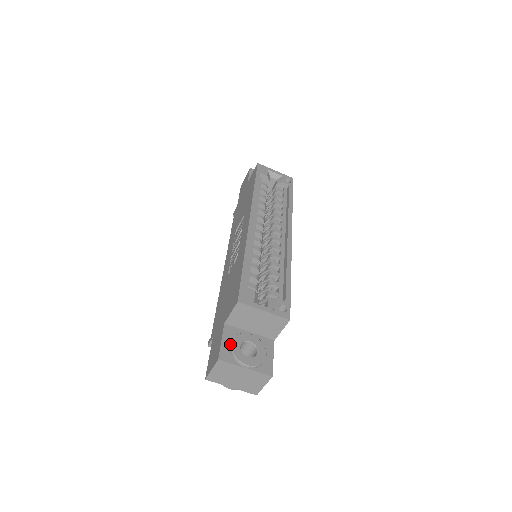
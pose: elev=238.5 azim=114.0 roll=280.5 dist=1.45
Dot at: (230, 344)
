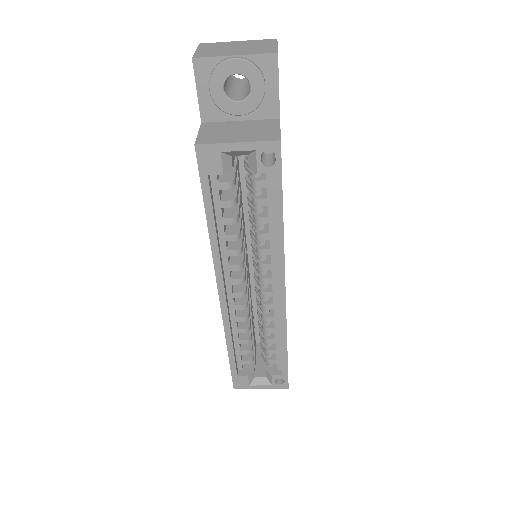
Dot at: occluded
